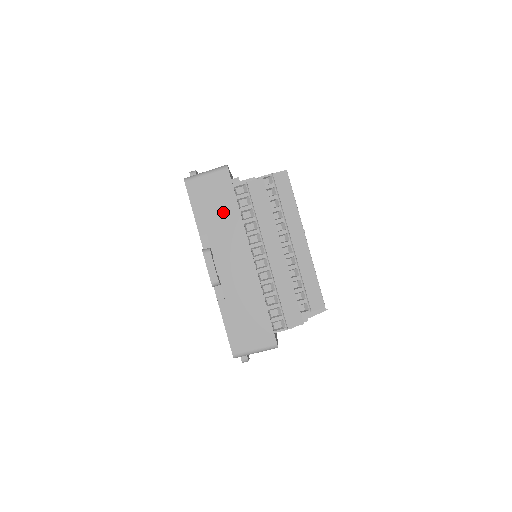
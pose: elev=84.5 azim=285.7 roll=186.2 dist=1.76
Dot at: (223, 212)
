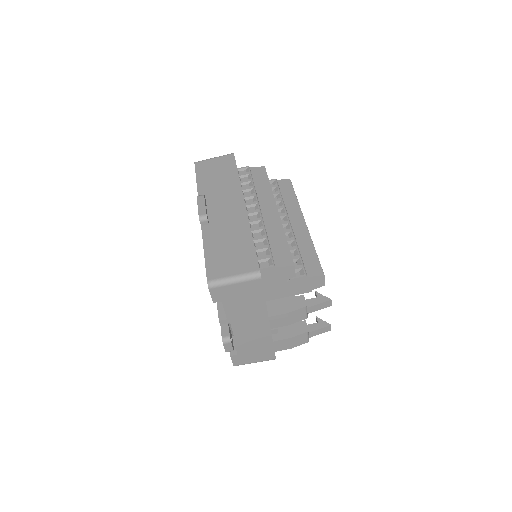
Dot at: (223, 178)
